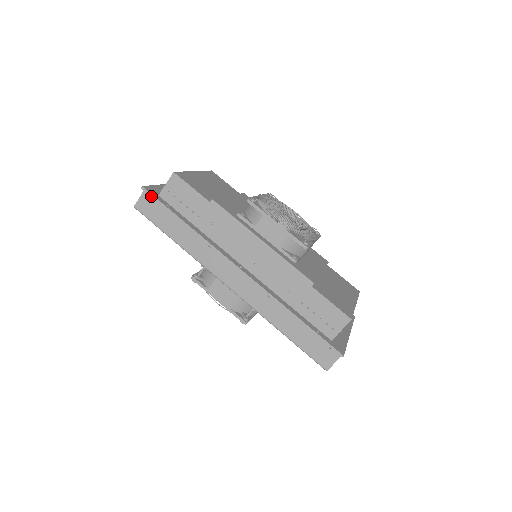
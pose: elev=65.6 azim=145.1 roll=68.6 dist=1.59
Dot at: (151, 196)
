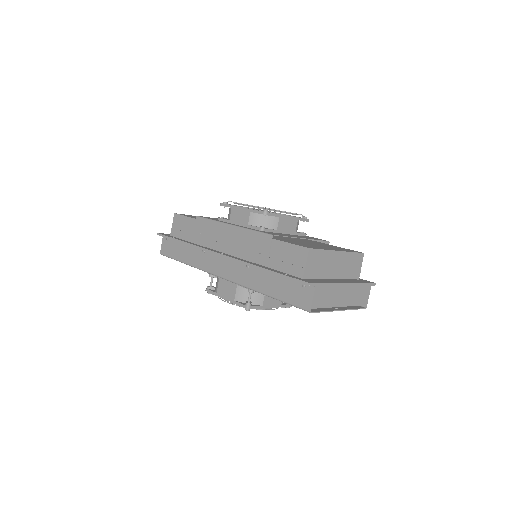
Dot at: (163, 236)
